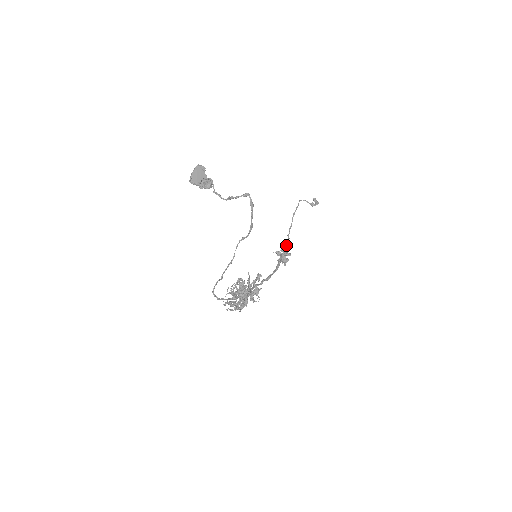
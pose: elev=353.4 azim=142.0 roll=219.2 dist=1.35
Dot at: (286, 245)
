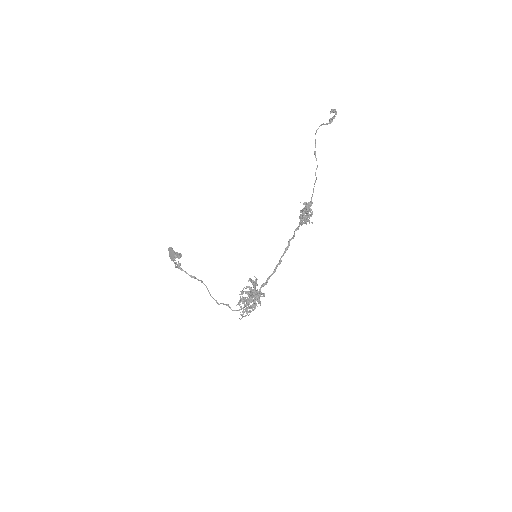
Dot at: (303, 204)
